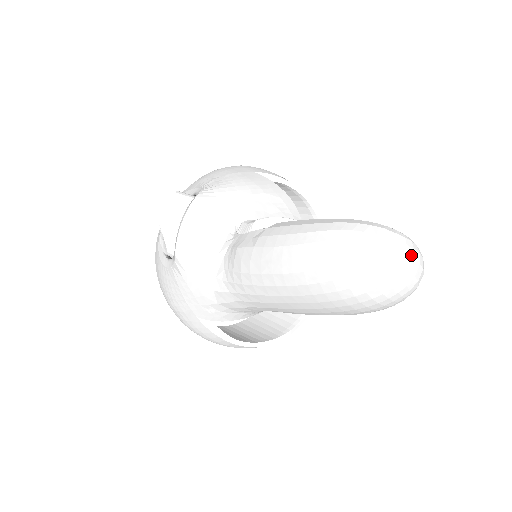
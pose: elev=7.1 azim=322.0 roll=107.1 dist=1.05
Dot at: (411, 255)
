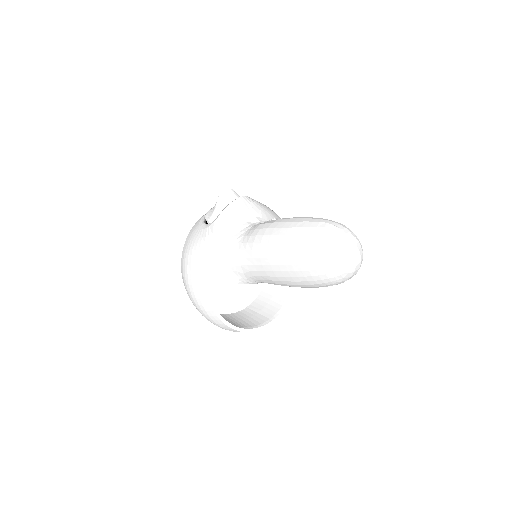
Dot at: (359, 247)
